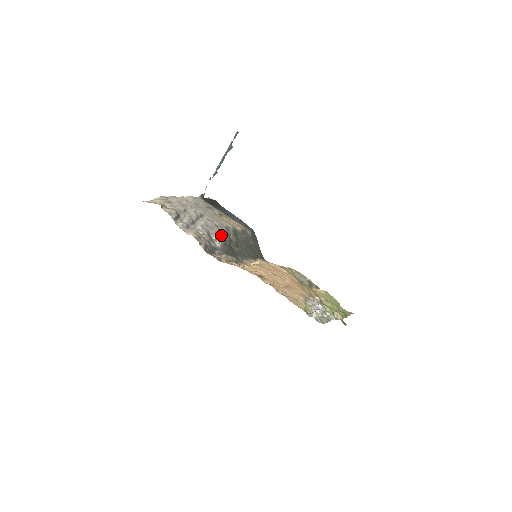
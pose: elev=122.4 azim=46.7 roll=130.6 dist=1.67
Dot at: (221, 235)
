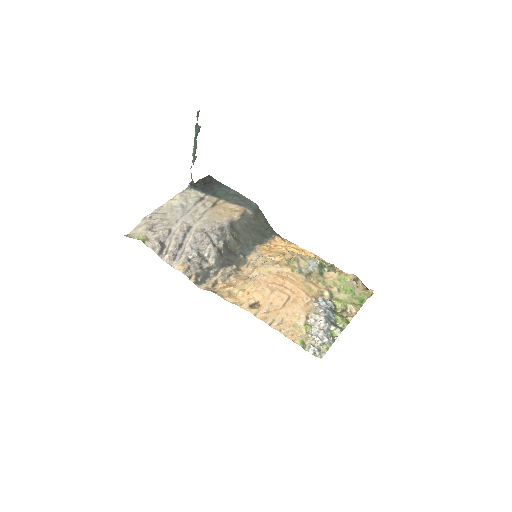
Dot at: (213, 246)
